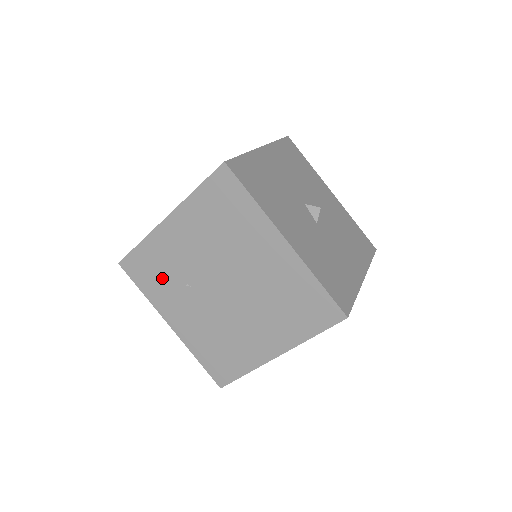
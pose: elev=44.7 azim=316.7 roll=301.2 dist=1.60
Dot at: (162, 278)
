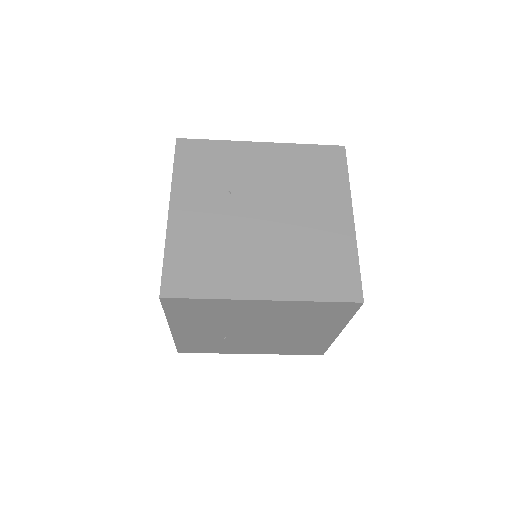
Dot at: (209, 173)
